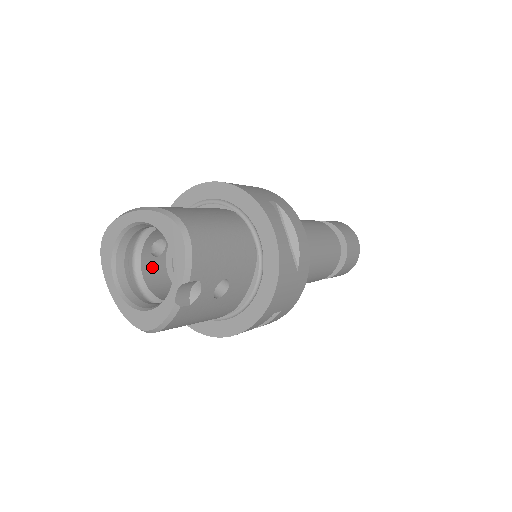
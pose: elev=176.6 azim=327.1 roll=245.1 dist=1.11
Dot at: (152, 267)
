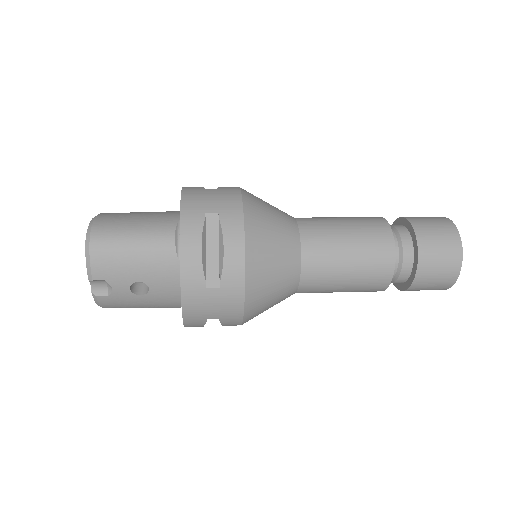
Dot at: occluded
